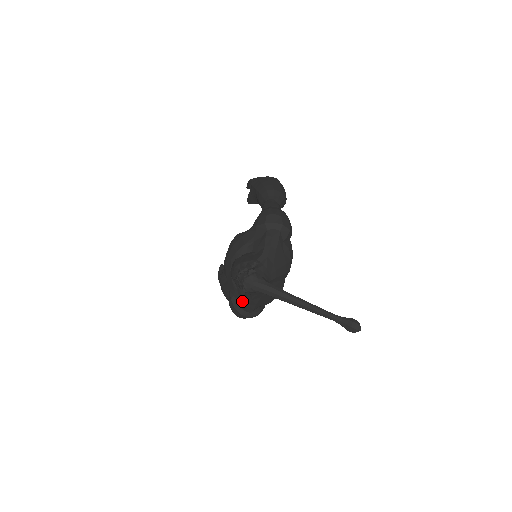
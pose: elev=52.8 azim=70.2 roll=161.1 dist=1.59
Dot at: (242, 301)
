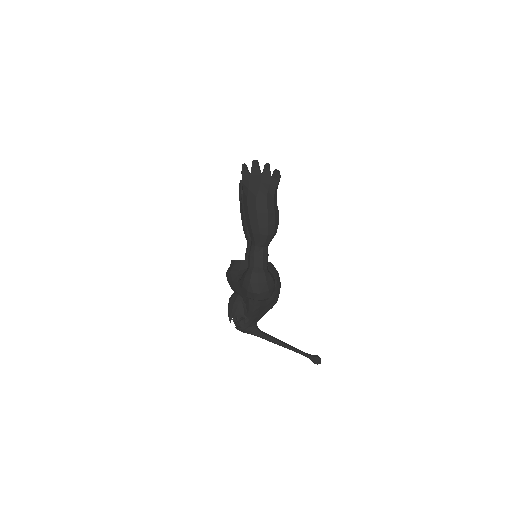
Dot at: occluded
